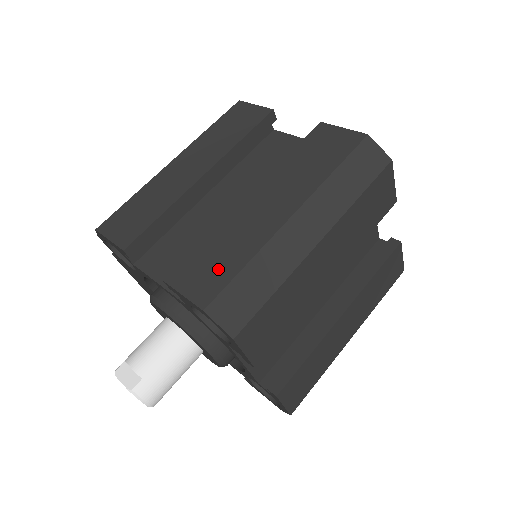
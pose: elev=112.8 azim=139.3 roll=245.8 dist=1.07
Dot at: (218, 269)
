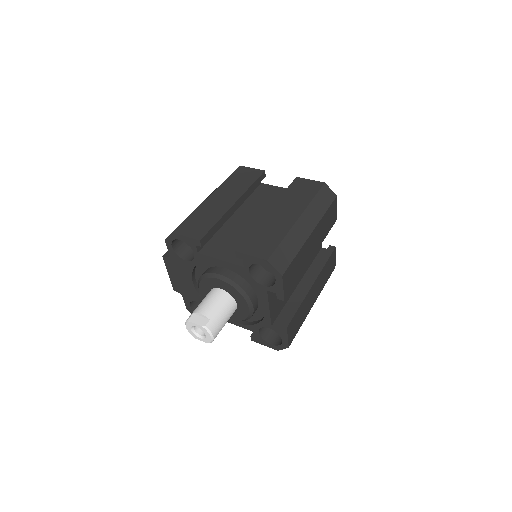
Dot at: (267, 243)
